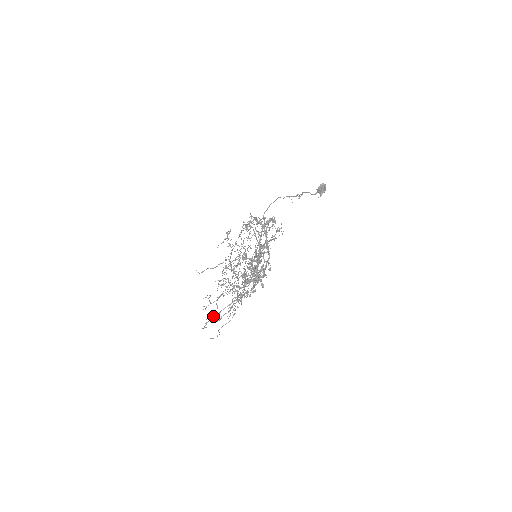
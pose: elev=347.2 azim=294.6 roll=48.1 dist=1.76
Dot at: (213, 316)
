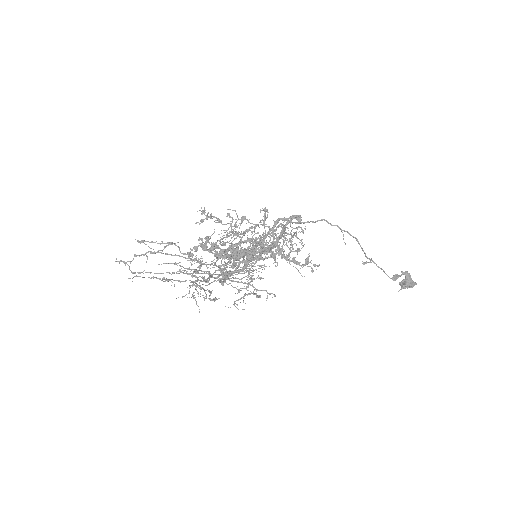
Dot at: (145, 253)
